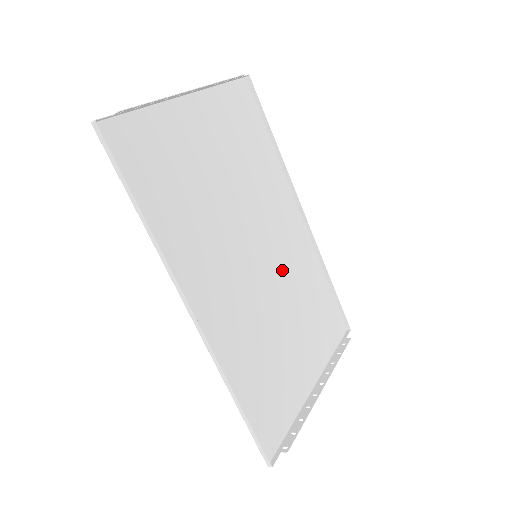
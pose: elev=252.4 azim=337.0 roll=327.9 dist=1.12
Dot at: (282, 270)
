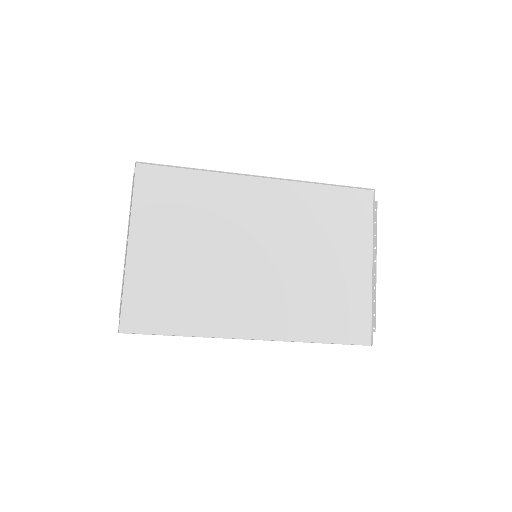
Dot at: (281, 235)
